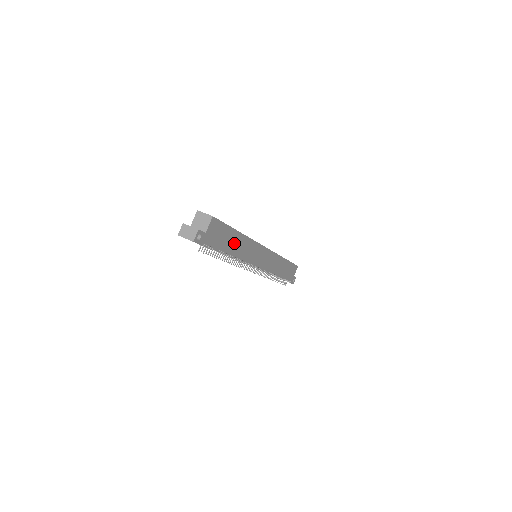
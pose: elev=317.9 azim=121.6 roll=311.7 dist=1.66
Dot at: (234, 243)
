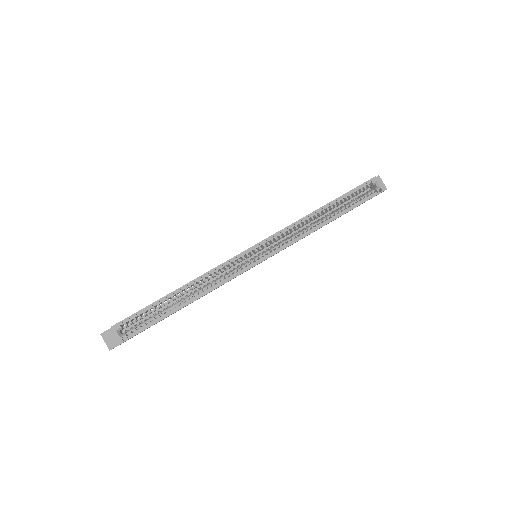
Dot at: occluded
